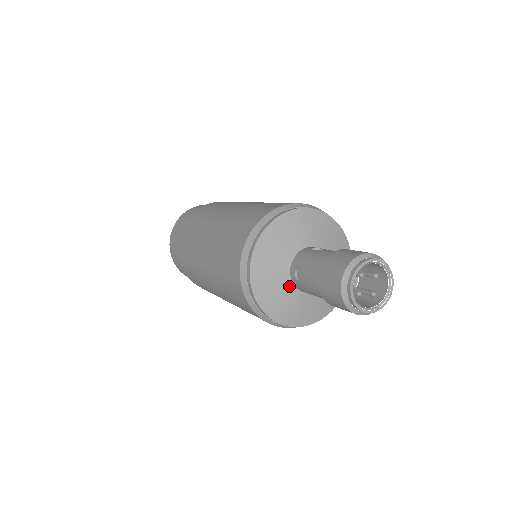
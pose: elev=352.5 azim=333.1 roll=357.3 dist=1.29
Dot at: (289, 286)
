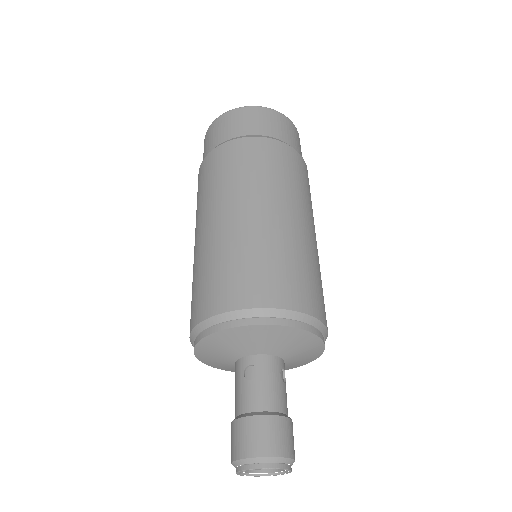
Dot at: occluded
